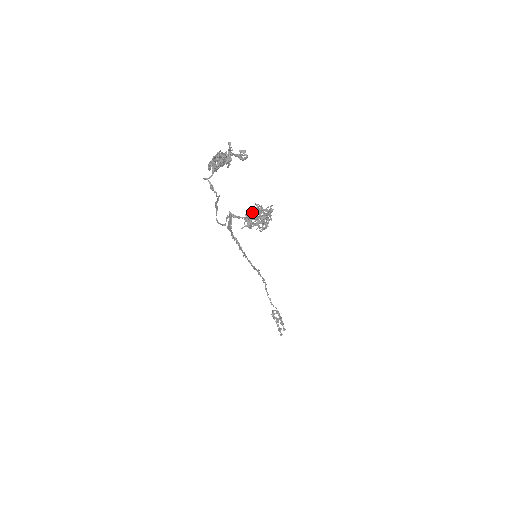
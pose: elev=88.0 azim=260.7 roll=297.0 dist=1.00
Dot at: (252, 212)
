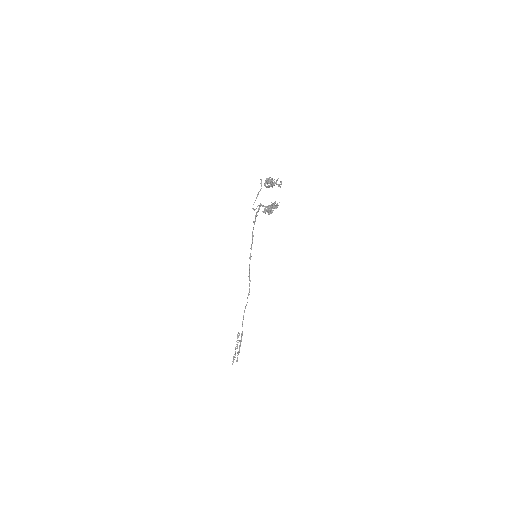
Dot at: (270, 205)
